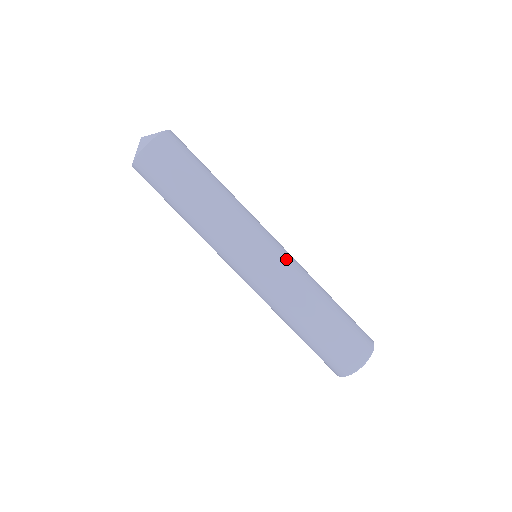
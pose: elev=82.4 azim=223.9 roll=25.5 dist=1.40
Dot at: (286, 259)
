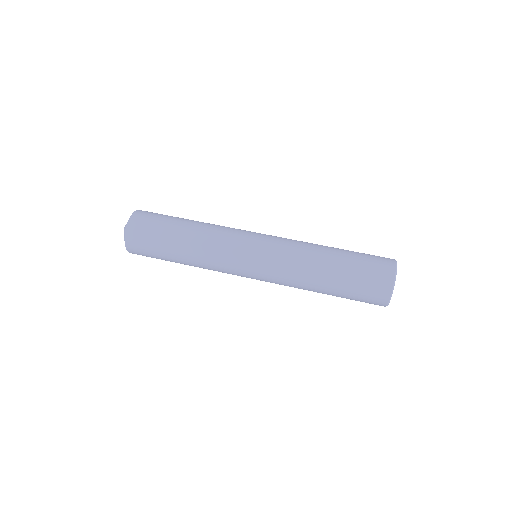
Dot at: (275, 245)
